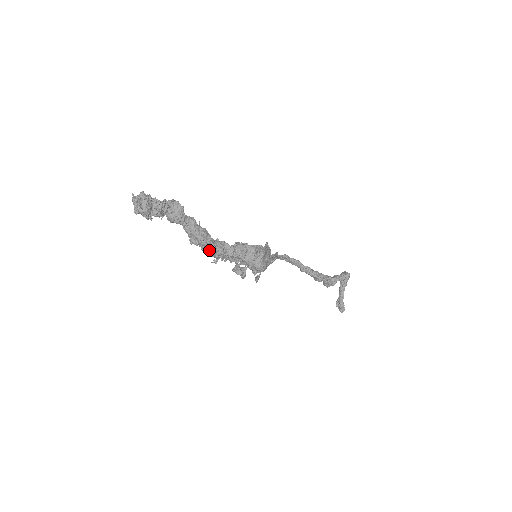
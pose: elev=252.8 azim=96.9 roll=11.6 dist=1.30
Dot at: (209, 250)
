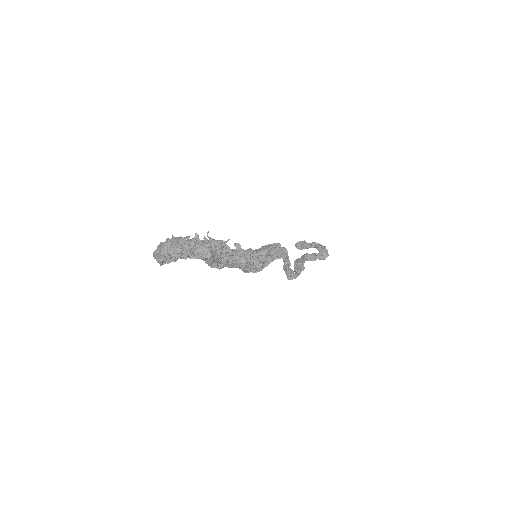
Dot at: (210, 264)
